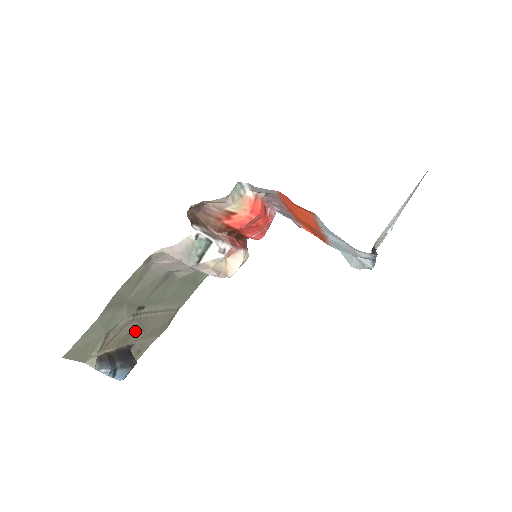
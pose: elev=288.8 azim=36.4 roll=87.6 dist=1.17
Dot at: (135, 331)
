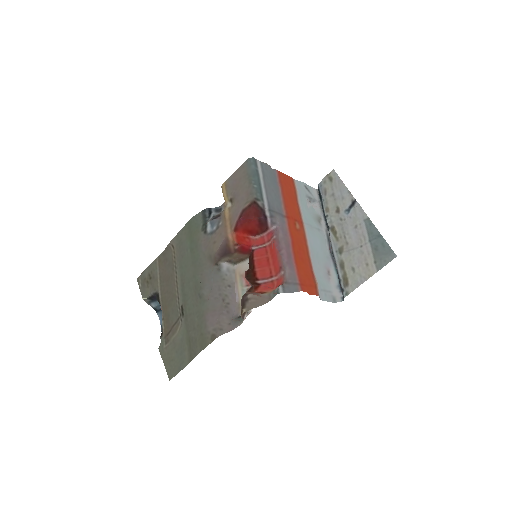
Dot at: (169, 305)
